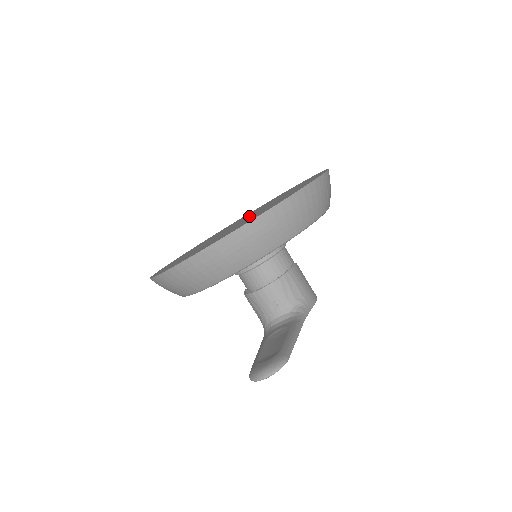
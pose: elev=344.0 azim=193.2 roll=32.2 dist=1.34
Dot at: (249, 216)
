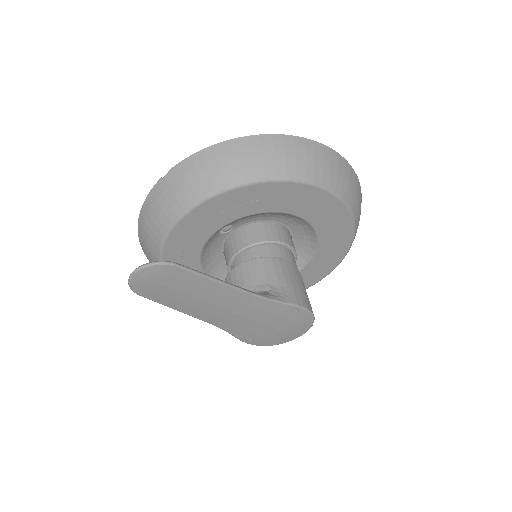
Dot at: occluded
